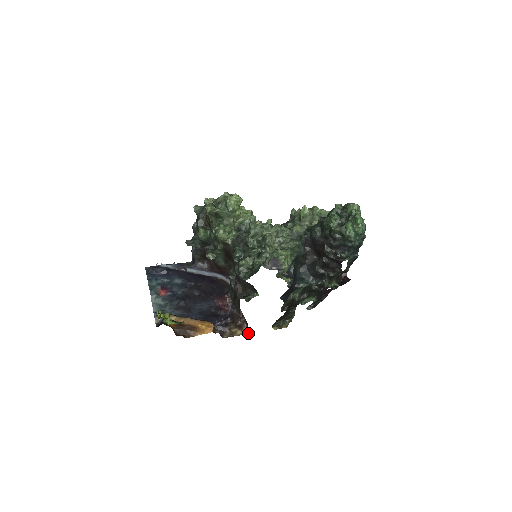
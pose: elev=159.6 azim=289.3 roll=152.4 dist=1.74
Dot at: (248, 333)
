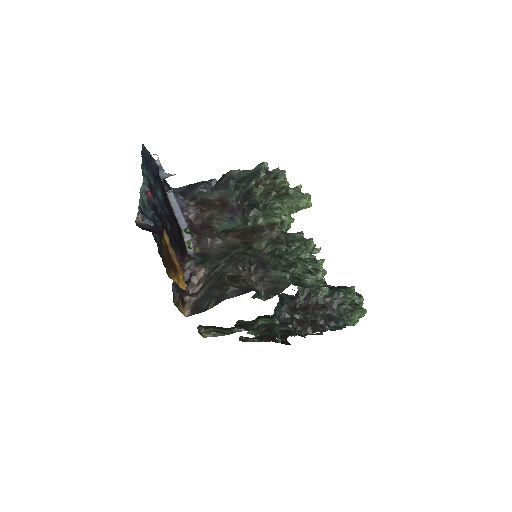
Dot at: (187, 316)
